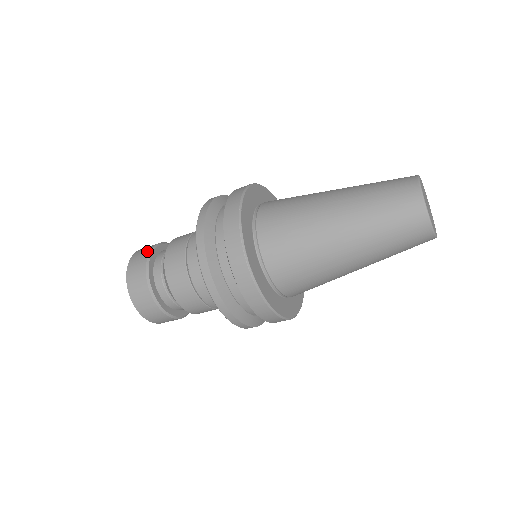
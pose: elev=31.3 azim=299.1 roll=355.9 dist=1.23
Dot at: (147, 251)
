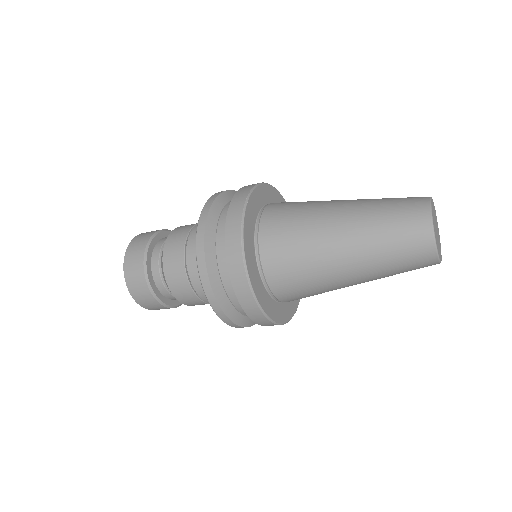
Dot at: (164, 229)
